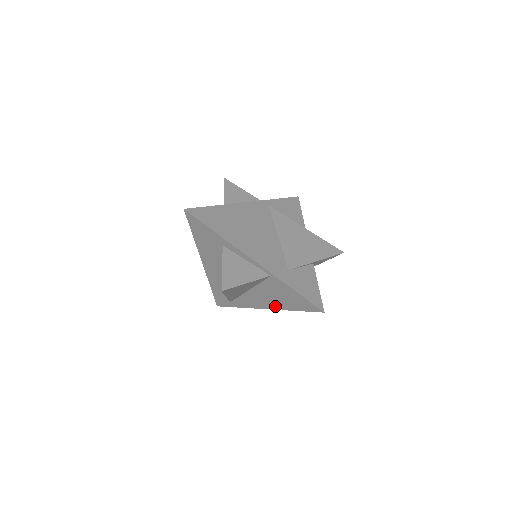
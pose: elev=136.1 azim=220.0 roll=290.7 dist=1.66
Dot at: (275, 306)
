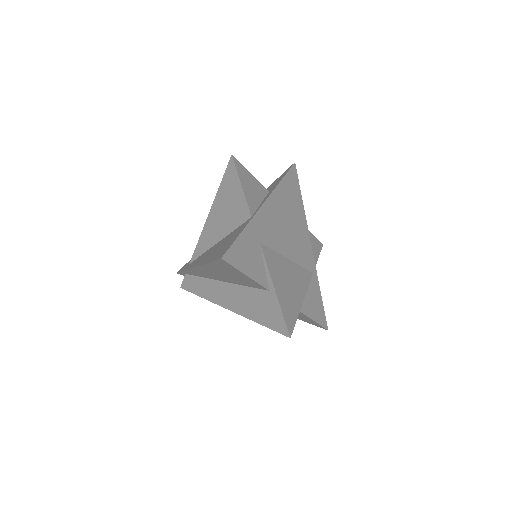
Dot at: (205, 260)
